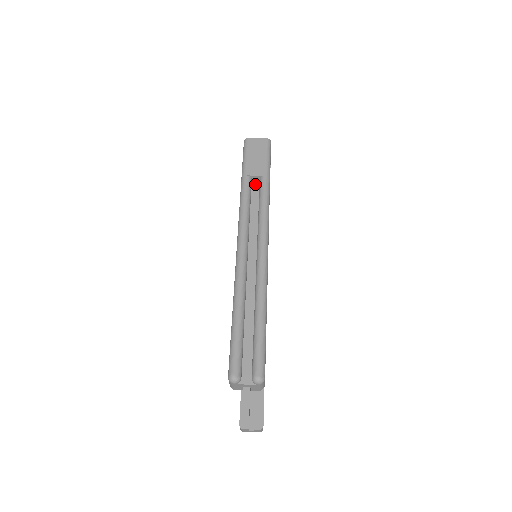
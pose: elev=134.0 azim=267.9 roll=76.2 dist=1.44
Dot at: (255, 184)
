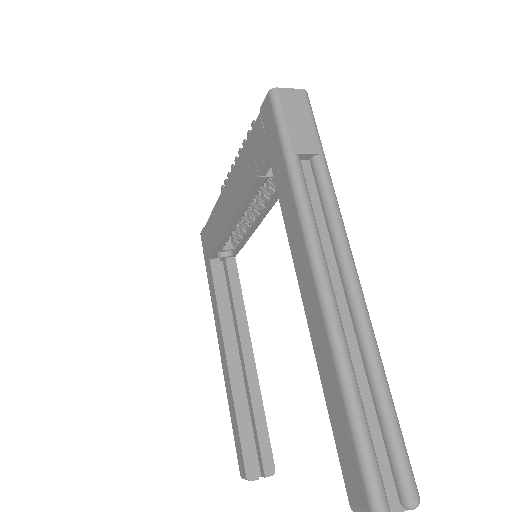
Dot at: (305, 167)
